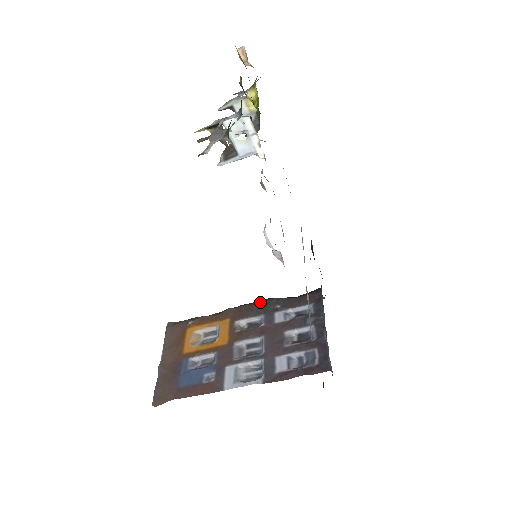
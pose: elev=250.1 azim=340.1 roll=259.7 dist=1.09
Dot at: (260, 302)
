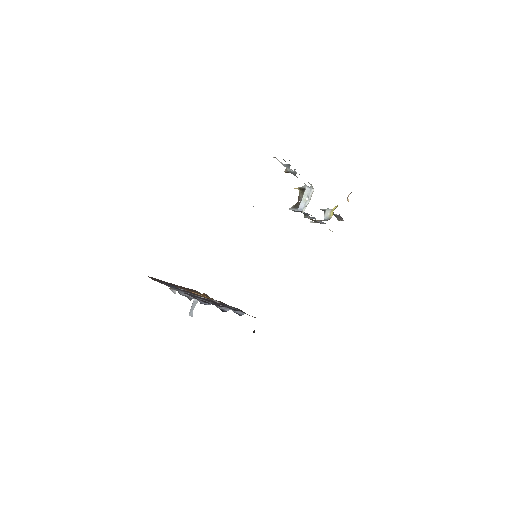
Dot at: occluded
